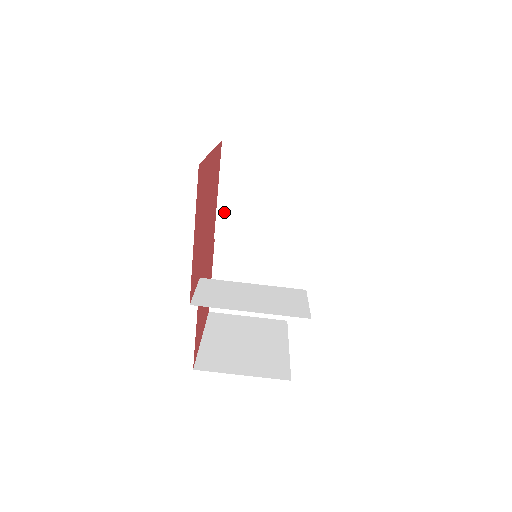
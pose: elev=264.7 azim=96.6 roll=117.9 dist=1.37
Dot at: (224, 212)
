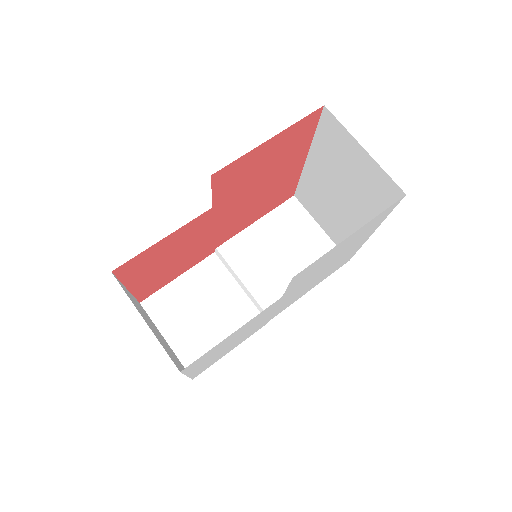
Dot at: (245, 238)
